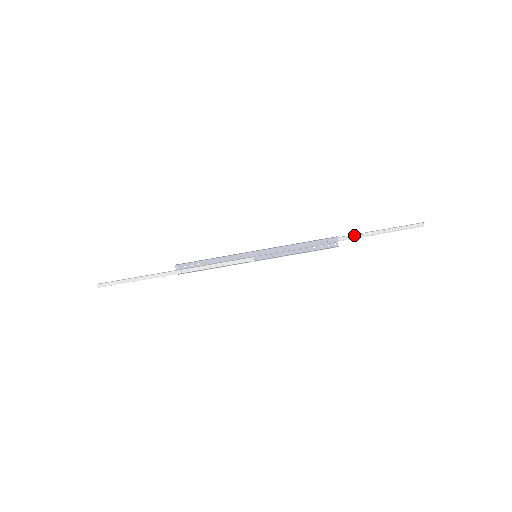
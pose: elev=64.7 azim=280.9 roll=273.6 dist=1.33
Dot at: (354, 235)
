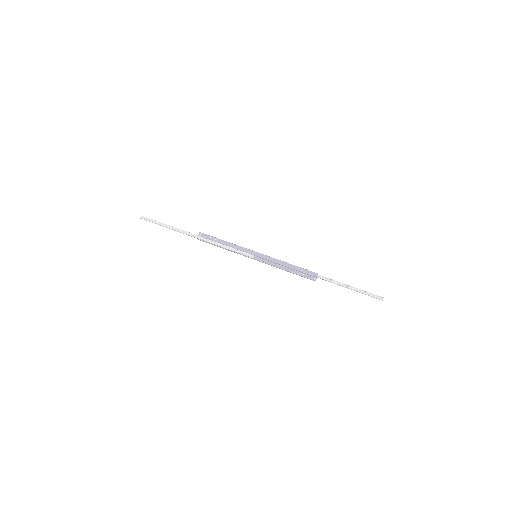
Dot at: (330, 280)
